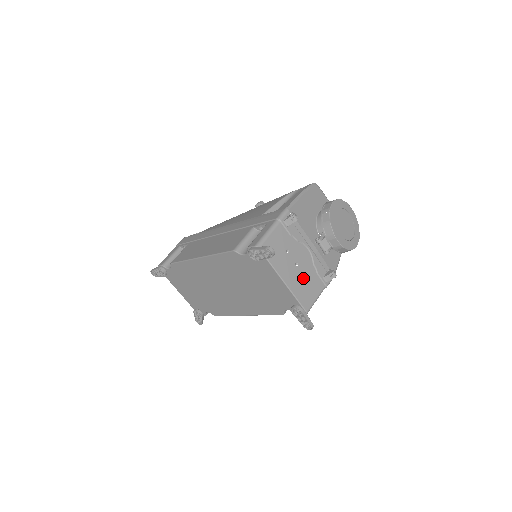
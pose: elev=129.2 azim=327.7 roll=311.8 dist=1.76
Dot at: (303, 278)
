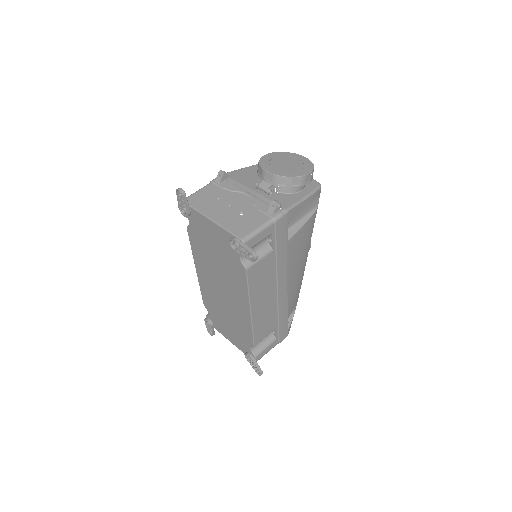
Dot at: (238, 215)
